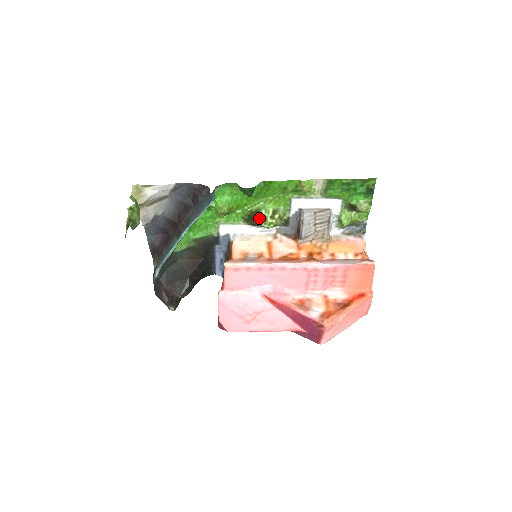
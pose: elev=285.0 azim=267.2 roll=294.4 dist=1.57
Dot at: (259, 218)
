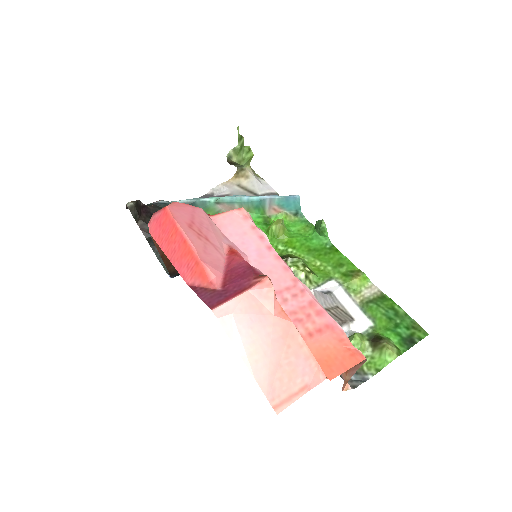
Dot at: (293, 258)
